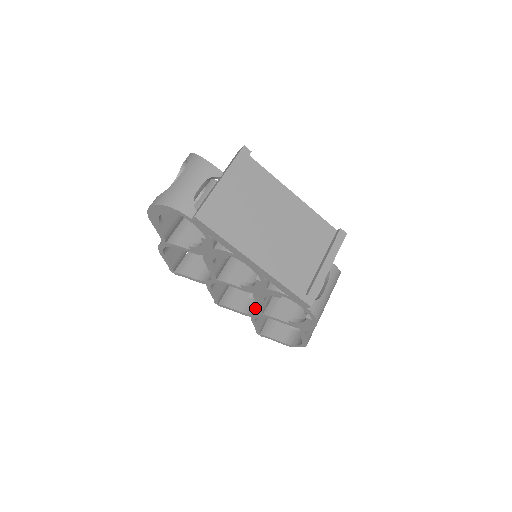
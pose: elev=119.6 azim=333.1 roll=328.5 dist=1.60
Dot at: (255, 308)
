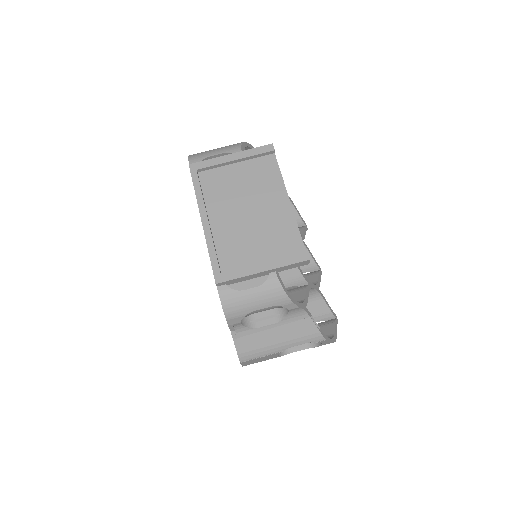
Dot at: occluded
